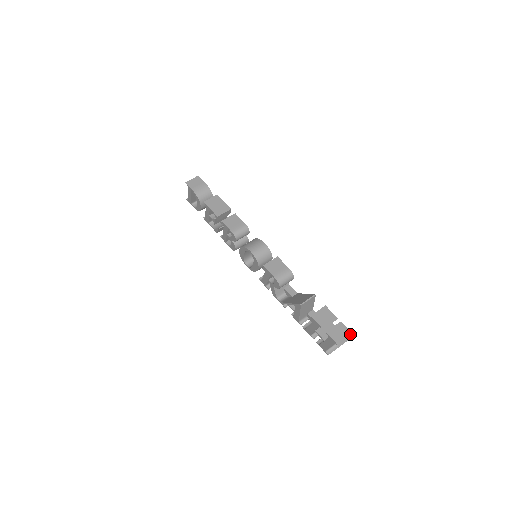
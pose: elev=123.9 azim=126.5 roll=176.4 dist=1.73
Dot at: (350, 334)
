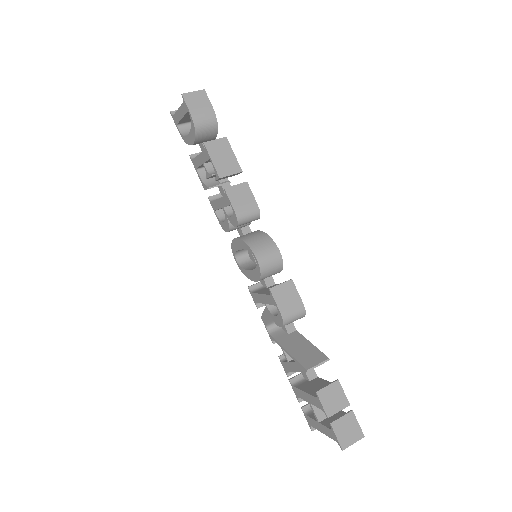
Dot at: (360, 433)
